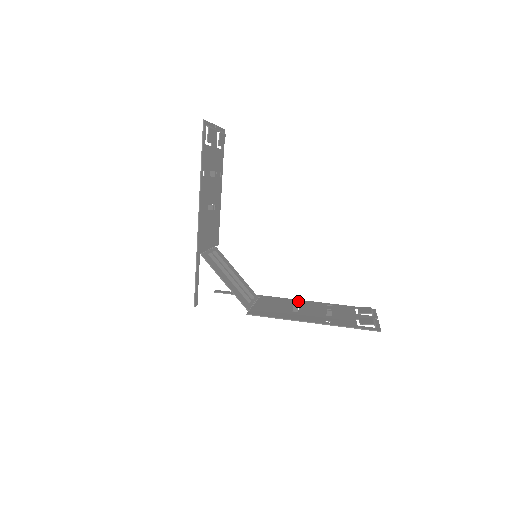
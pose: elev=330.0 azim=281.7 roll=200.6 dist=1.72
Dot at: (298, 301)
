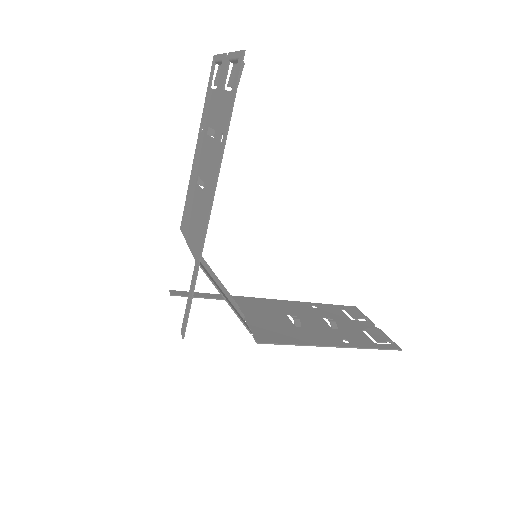
Dot at: (280, 303)
